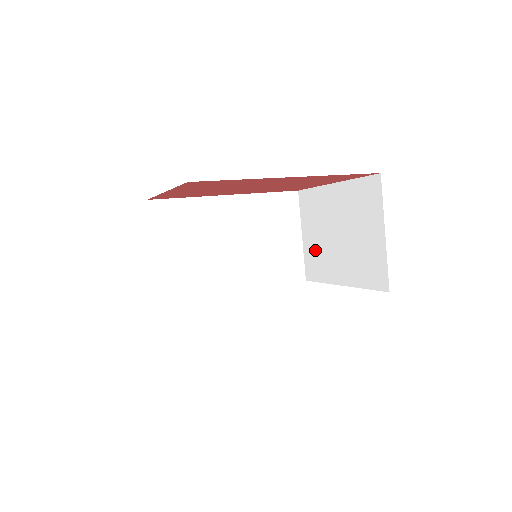
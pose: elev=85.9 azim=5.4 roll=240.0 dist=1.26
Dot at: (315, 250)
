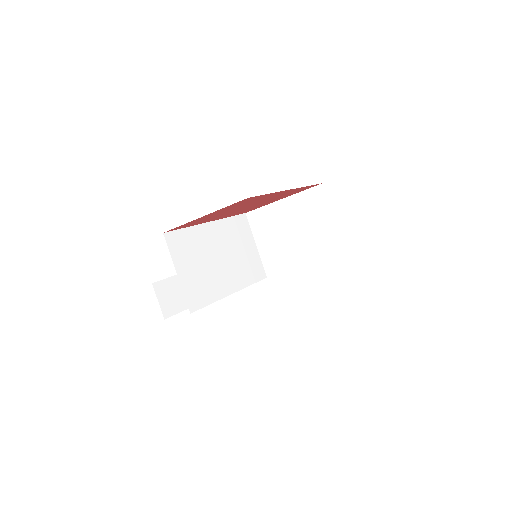
Dot at: (272, 251)
